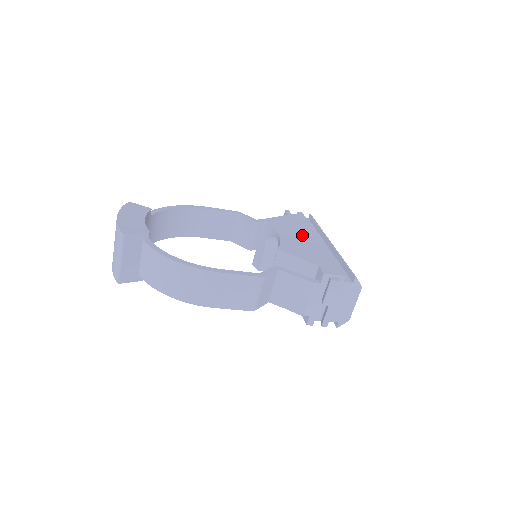
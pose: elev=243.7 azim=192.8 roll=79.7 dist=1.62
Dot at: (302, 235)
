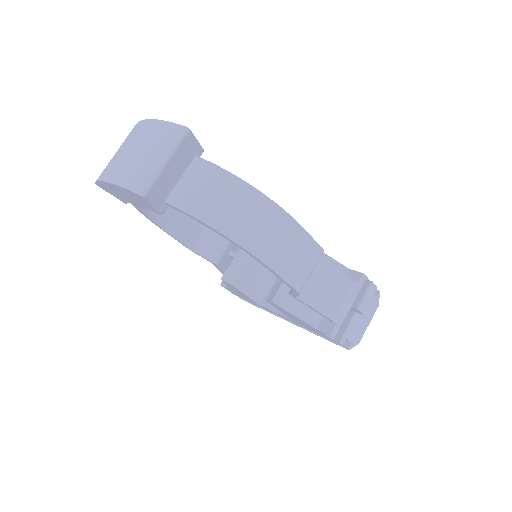
Dot at: occluded
